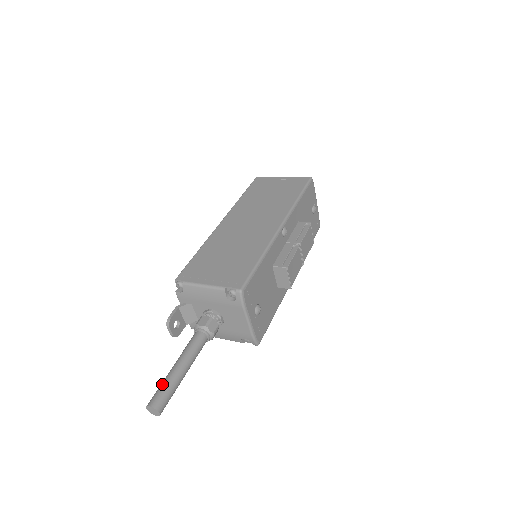
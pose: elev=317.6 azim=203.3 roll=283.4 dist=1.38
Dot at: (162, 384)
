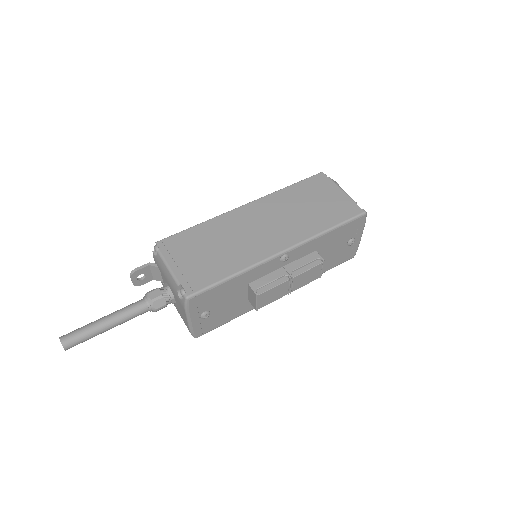
Dot at: (82, 327)
